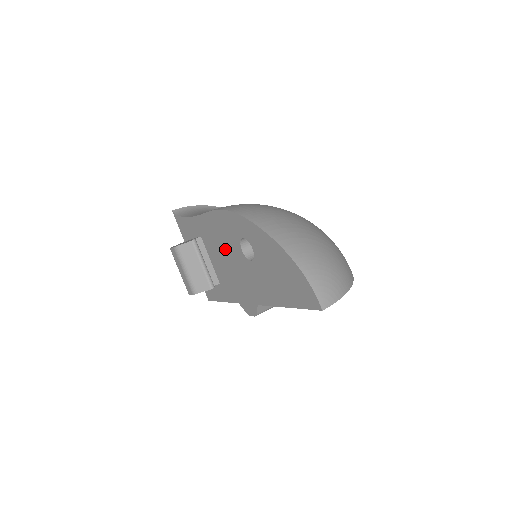
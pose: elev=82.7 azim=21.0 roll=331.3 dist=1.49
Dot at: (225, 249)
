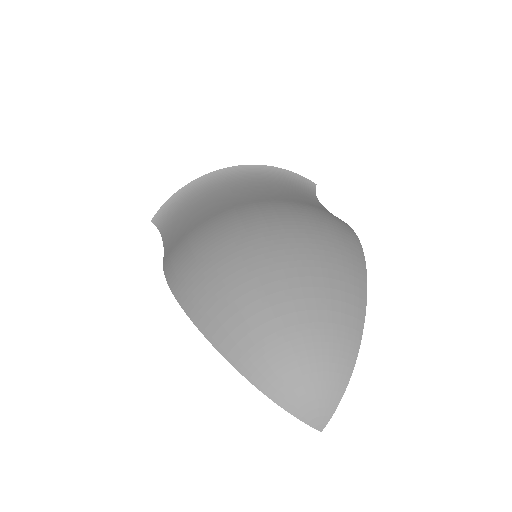
Dot at: occluded
